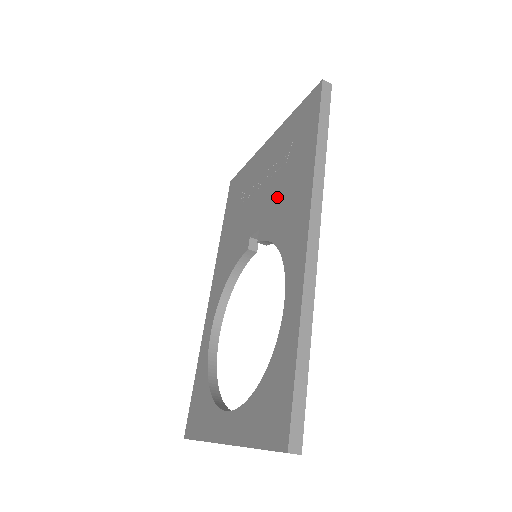
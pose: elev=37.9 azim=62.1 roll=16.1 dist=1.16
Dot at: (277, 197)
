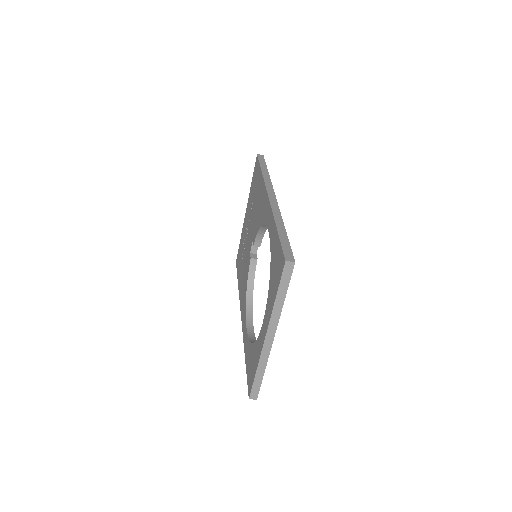
Dot at: (255, 216)
